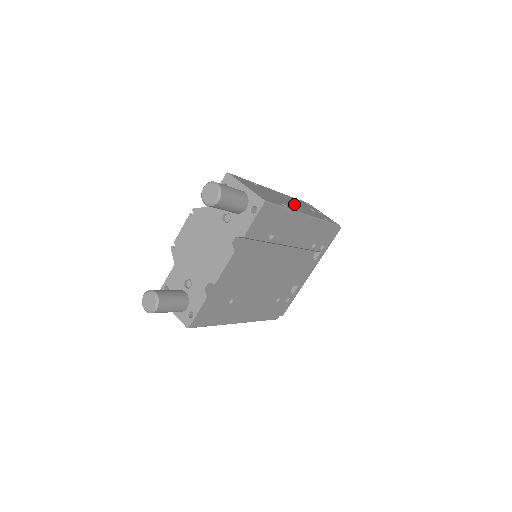
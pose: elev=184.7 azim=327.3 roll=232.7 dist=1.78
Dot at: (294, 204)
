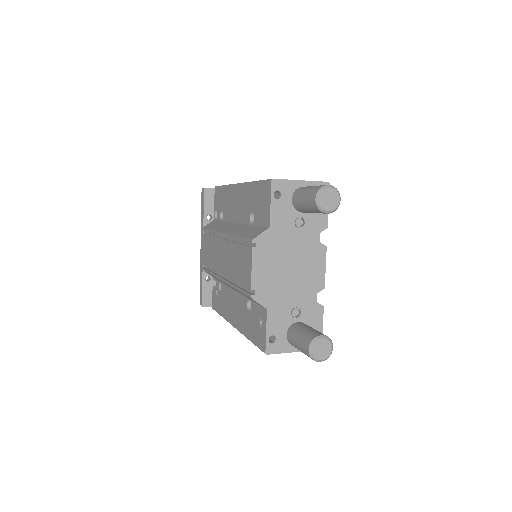
Dot at: occluded
